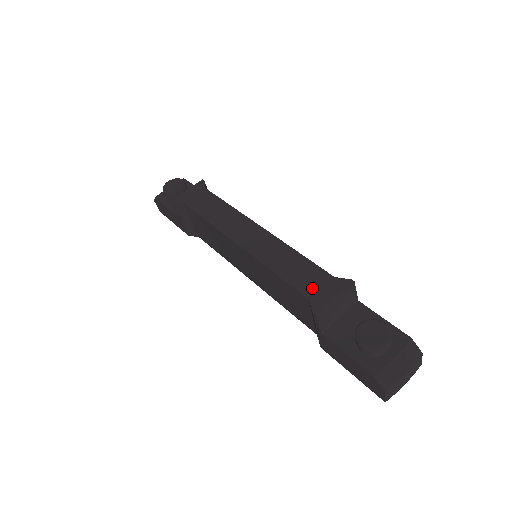
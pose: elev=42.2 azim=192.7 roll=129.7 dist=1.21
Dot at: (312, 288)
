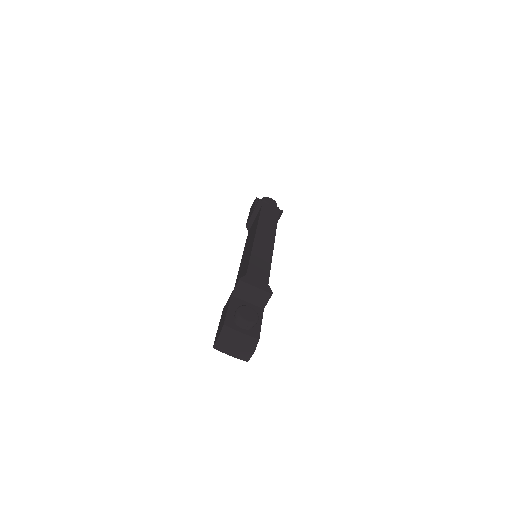
Dot at: (254, 275)
